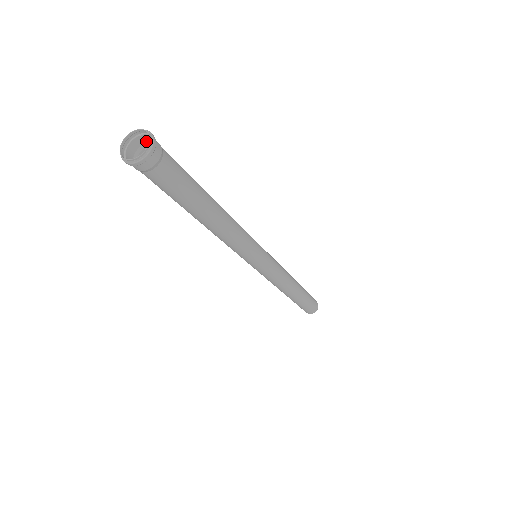
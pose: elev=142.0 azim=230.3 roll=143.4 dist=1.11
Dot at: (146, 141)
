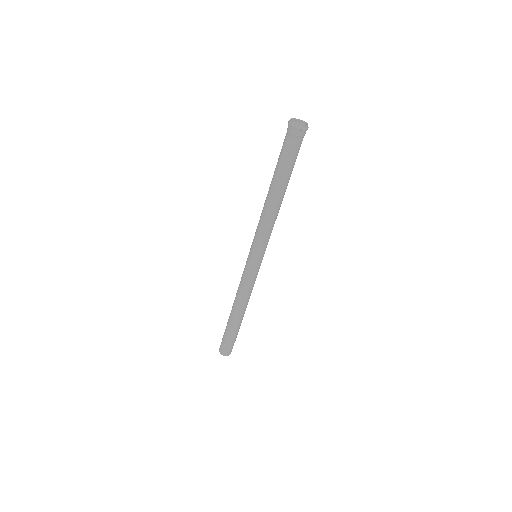
Dot at: occluded
